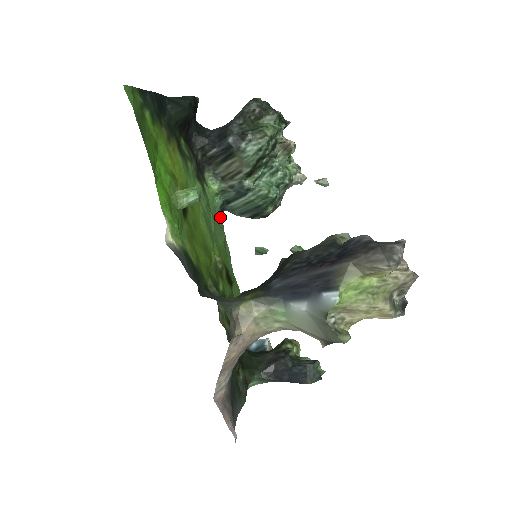
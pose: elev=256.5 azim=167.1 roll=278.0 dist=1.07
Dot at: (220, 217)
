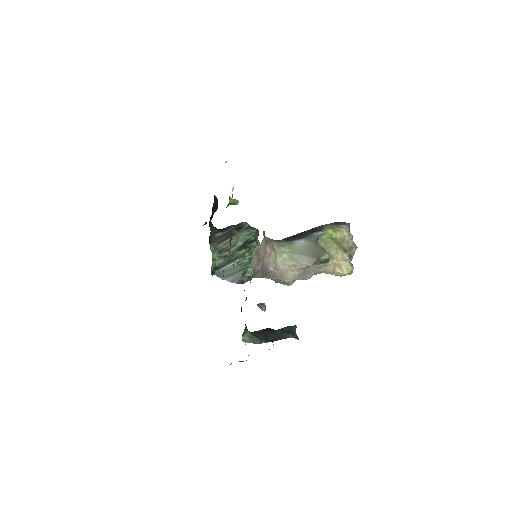
Dot at: occluded
